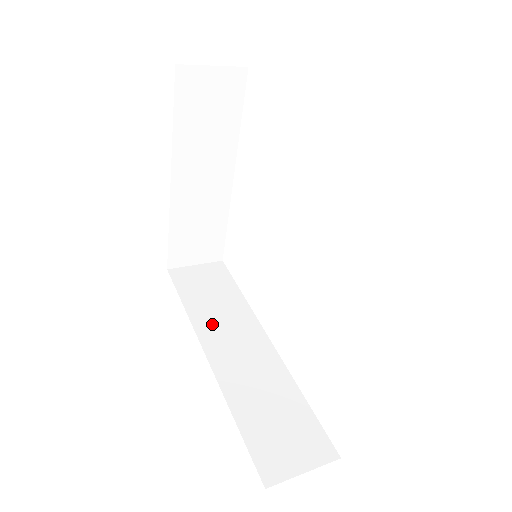
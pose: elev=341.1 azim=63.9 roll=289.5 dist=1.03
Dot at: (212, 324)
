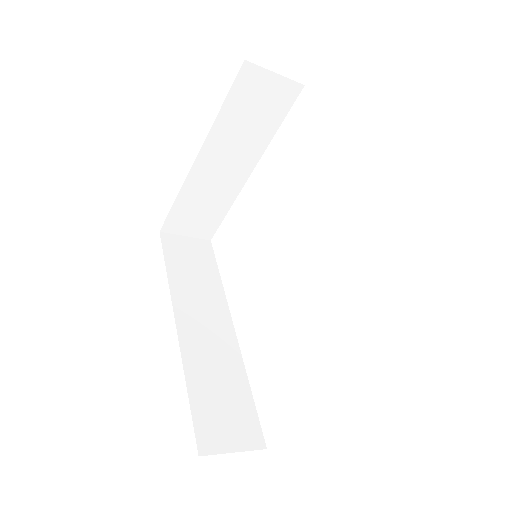
Dot at: (188, 297)
